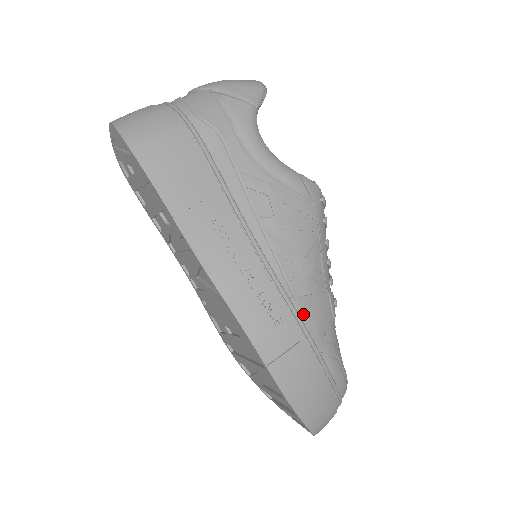
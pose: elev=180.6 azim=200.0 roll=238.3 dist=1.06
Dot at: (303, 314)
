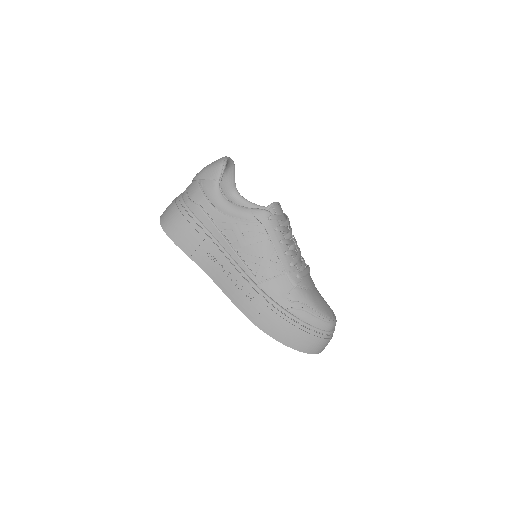
Dot at: (267, 290)
